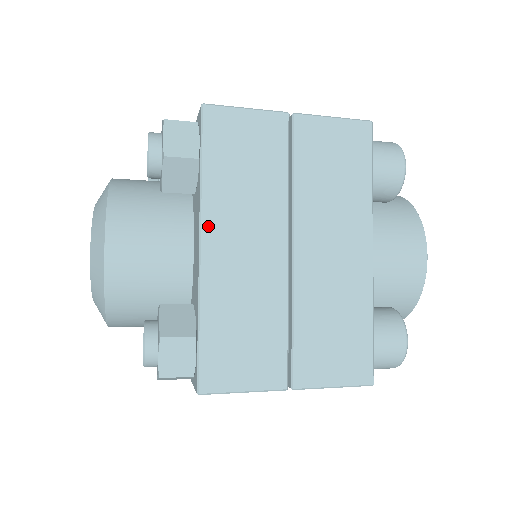
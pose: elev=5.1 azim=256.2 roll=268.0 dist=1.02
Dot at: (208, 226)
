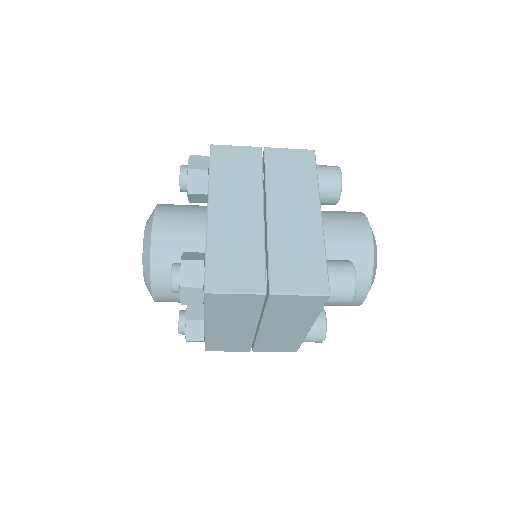
Dot at: (213, 201)
